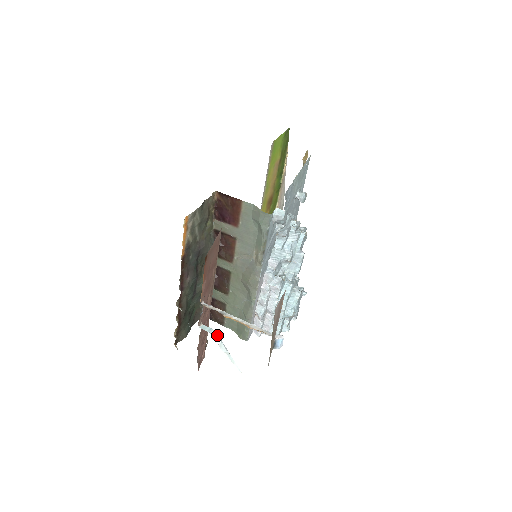
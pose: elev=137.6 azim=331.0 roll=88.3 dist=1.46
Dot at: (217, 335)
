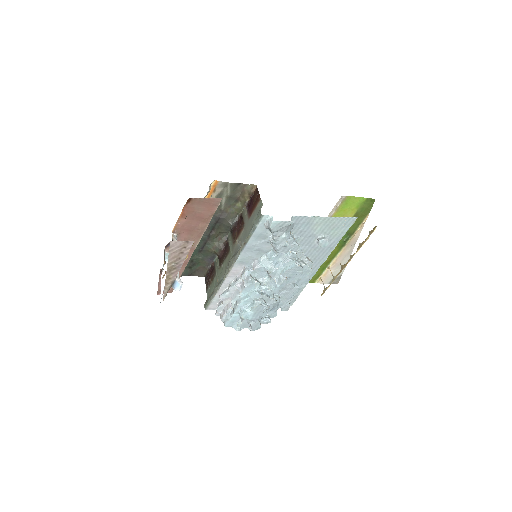
Dot at: occluded
